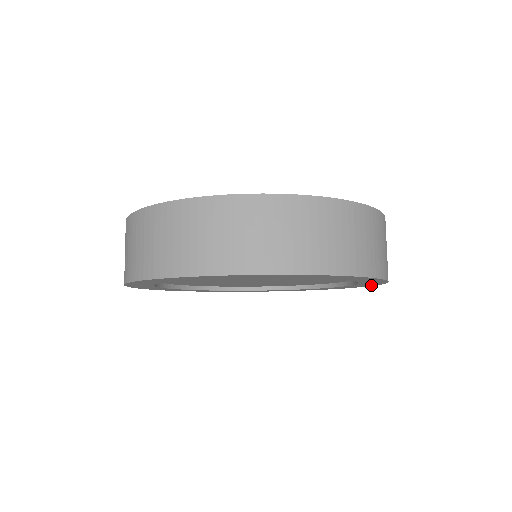
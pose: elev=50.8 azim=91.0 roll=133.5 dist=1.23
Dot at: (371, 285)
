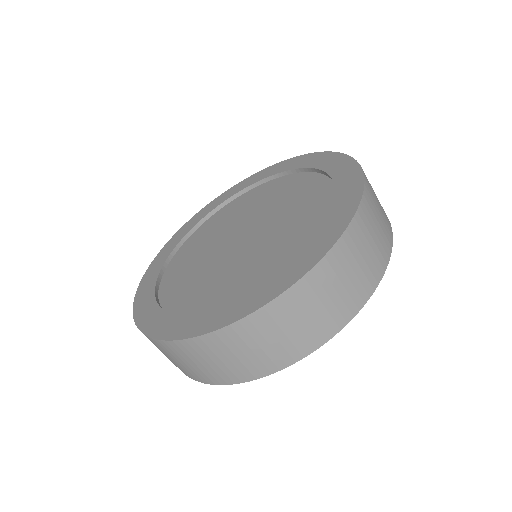
Dot at: occluded
